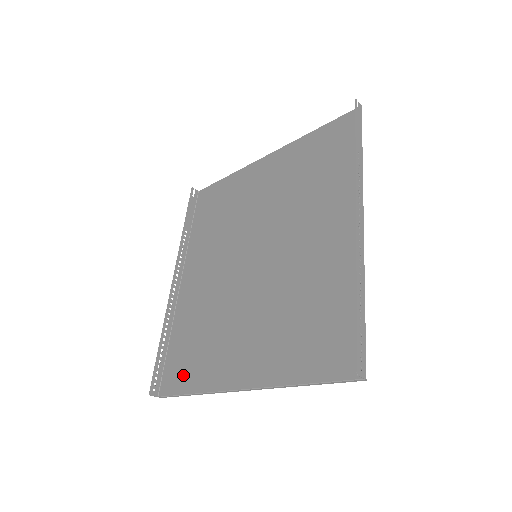
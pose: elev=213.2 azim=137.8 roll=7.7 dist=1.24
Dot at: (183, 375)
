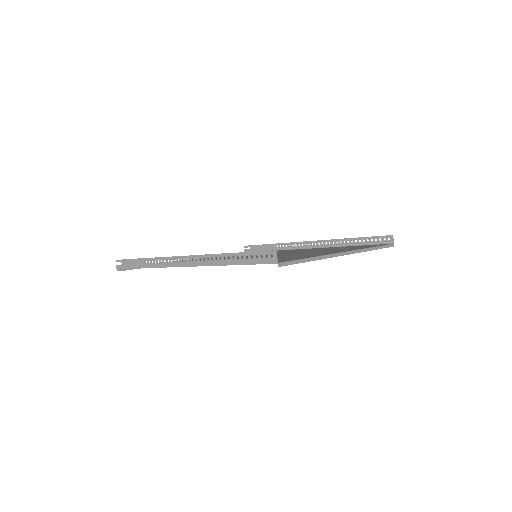
Dot at: (285, 259)
